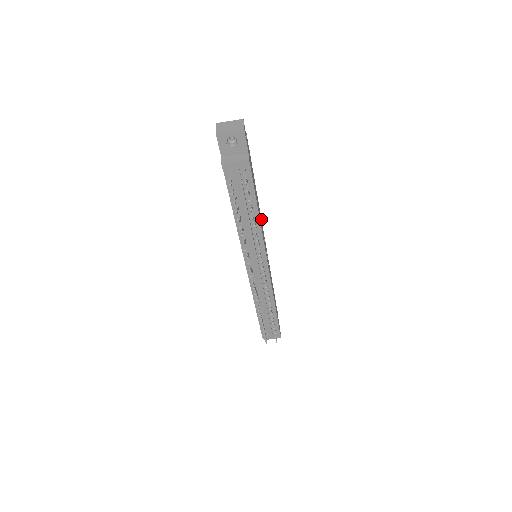
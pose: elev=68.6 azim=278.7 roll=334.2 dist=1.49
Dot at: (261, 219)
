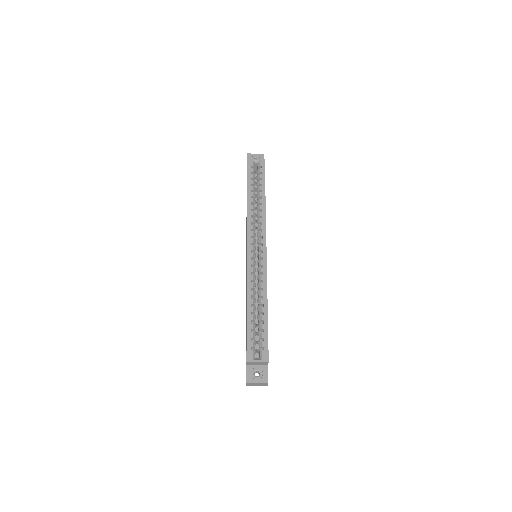
Dot at: occluded
